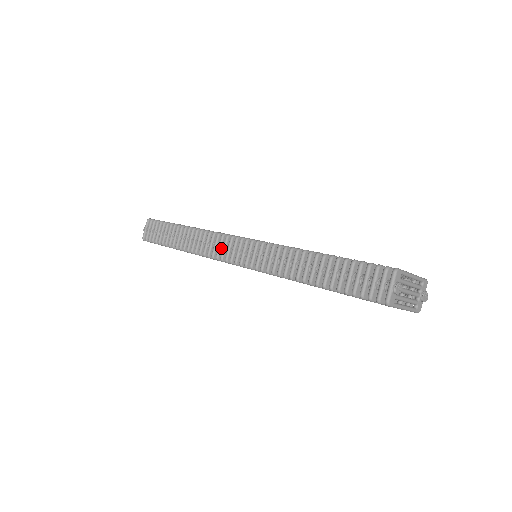
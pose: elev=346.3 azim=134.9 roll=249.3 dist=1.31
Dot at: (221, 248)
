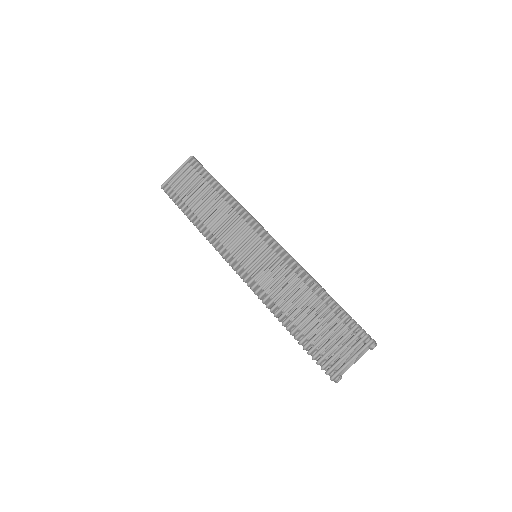
Dot at: occluded
